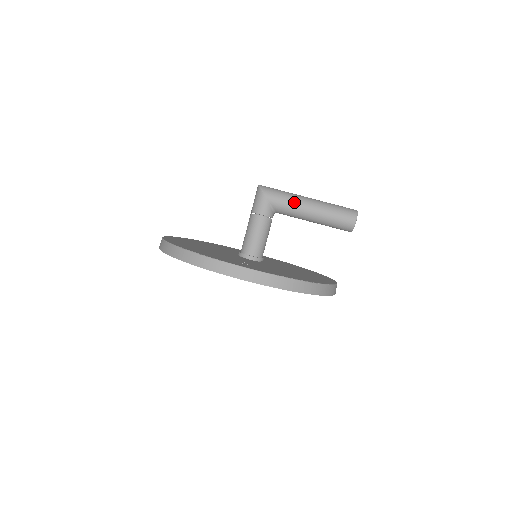
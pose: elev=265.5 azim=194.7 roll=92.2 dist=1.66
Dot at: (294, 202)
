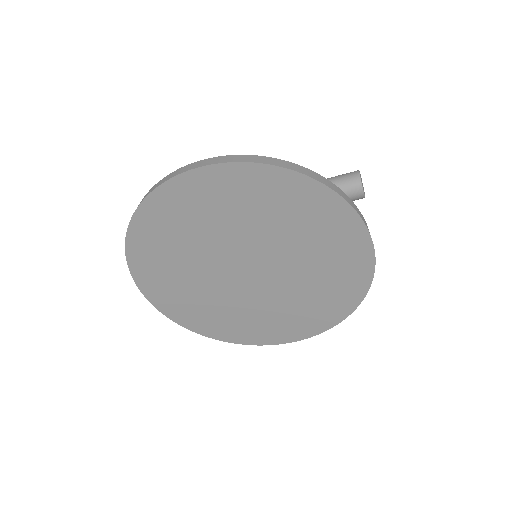
Dot at: occluded
